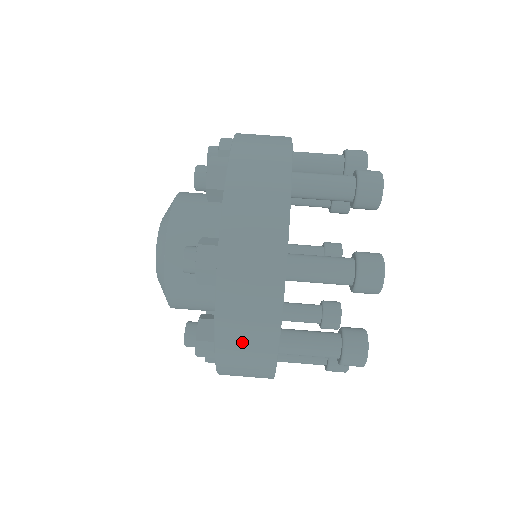
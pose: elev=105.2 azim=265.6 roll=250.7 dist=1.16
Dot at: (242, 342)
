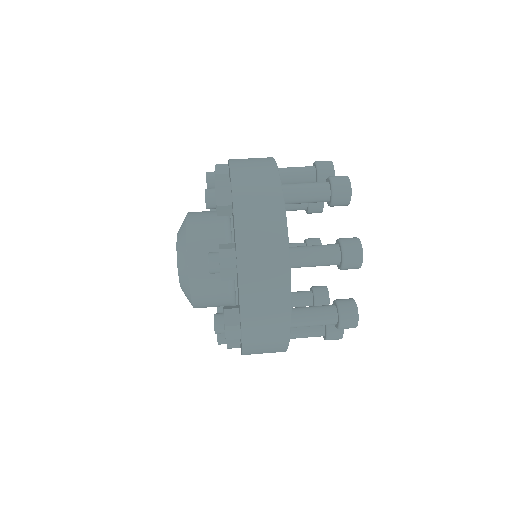
Dot at: (258, 233)
